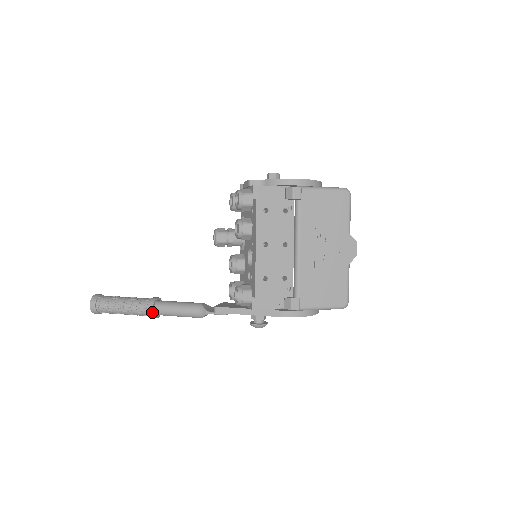
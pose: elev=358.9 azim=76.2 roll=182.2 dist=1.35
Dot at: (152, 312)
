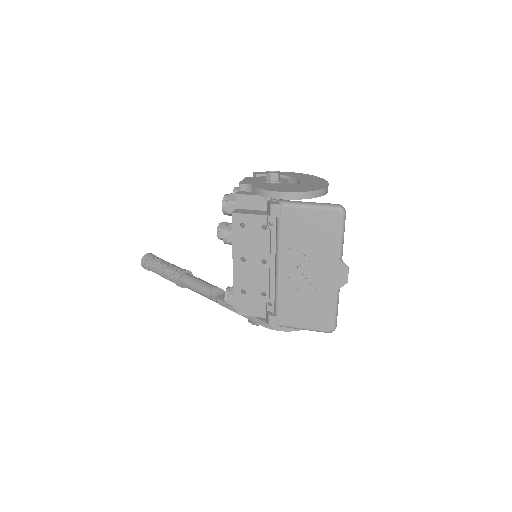
Dot at: (178, 284)
